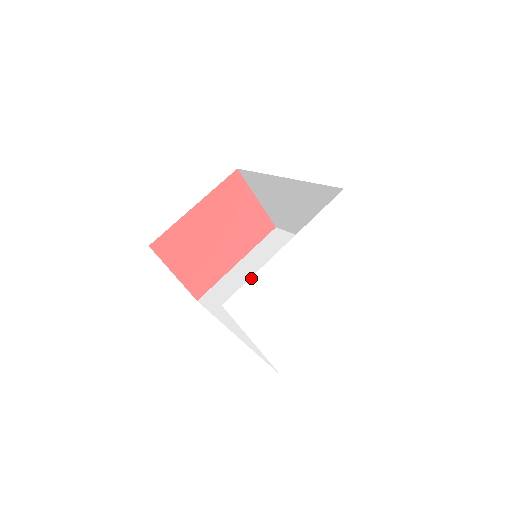
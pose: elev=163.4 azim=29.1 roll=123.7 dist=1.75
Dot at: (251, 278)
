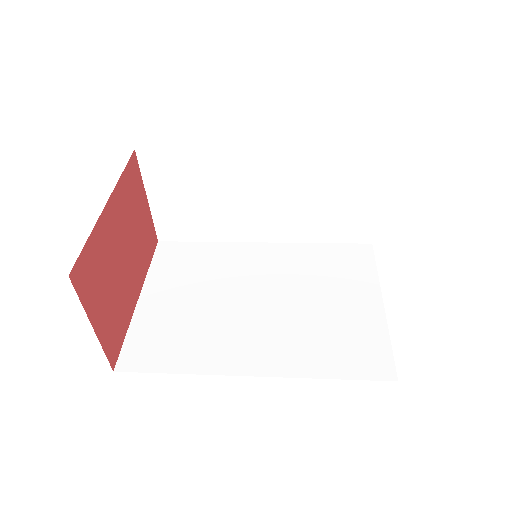
Dot at: occluded
